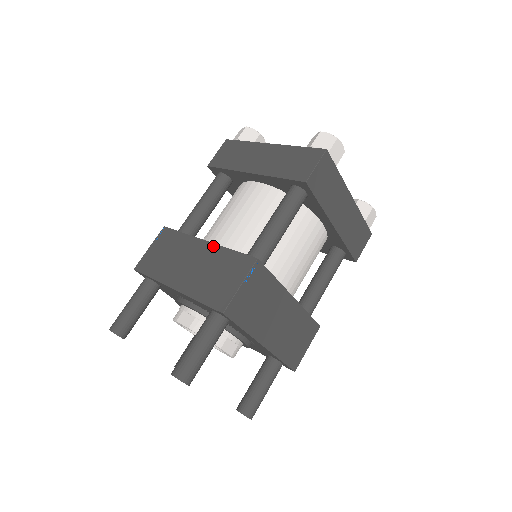
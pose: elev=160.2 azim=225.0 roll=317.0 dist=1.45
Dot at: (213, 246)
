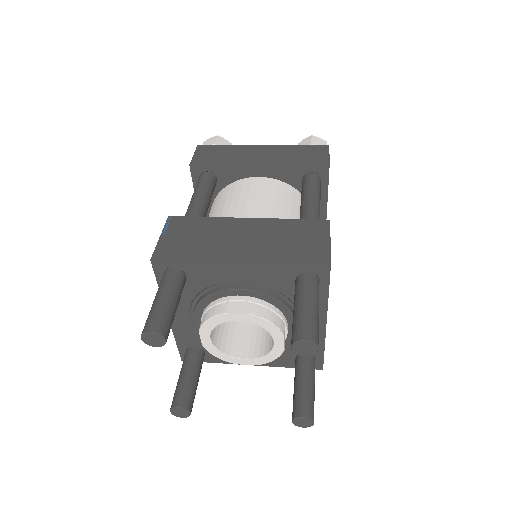
Dot at: (263, 220)
